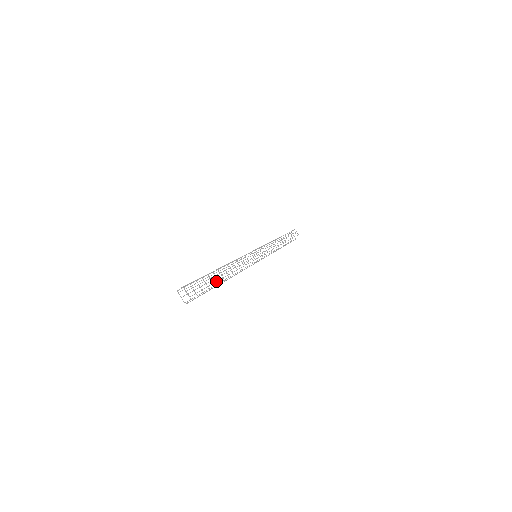
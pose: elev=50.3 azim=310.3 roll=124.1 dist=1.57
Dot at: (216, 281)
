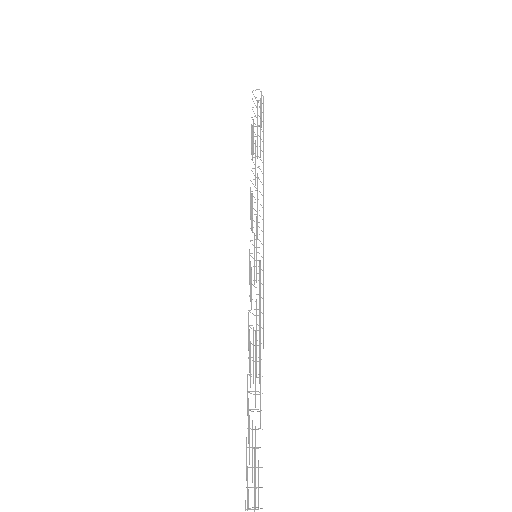
Dot at: occluded
